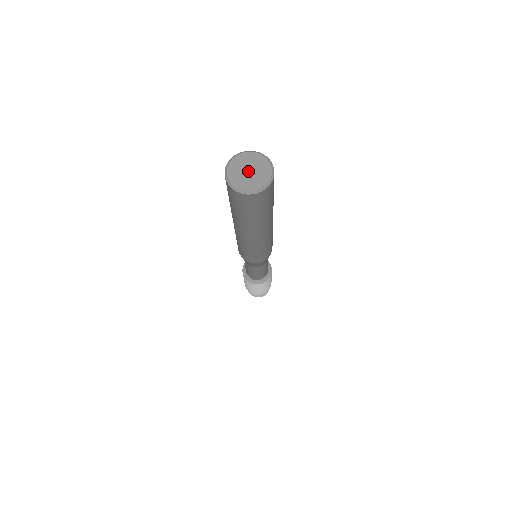
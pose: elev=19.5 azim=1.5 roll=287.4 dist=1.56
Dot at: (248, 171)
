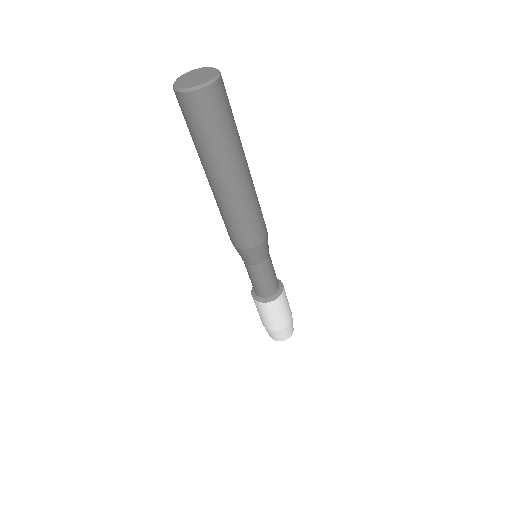
Dot at: (194, 78)
